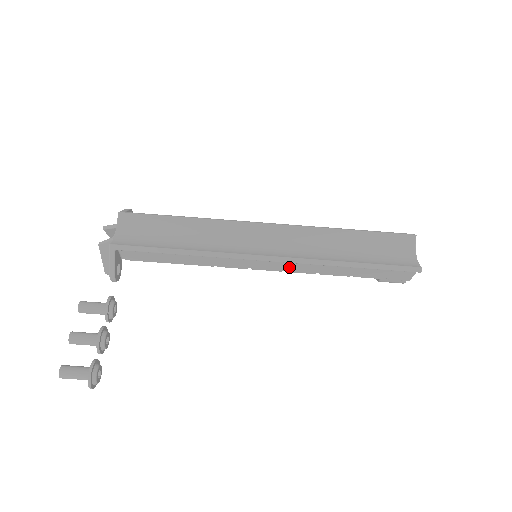
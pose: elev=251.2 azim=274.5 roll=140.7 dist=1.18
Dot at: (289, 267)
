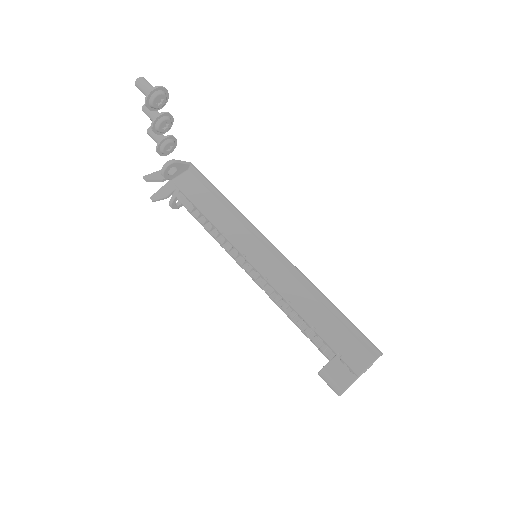
Dot at: (276, 276)
